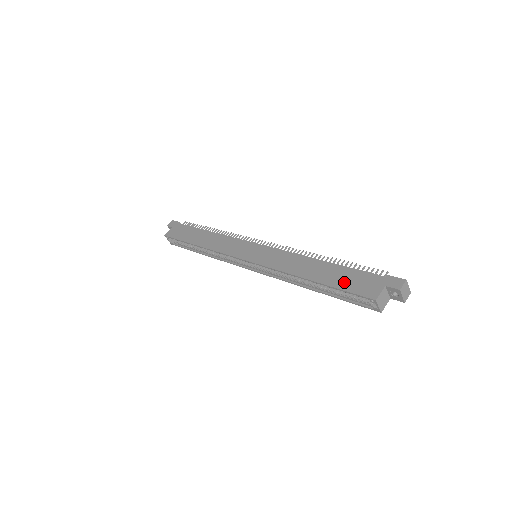
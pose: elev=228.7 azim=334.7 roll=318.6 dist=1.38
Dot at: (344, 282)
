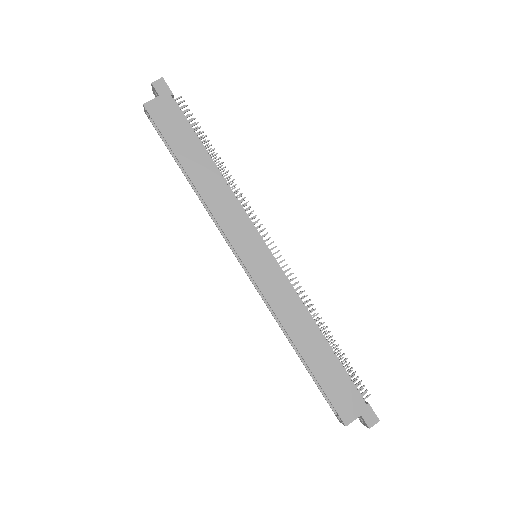
Dot at: (330, 384)
